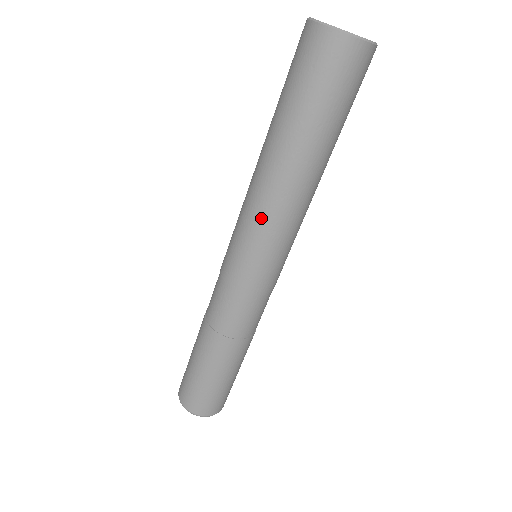
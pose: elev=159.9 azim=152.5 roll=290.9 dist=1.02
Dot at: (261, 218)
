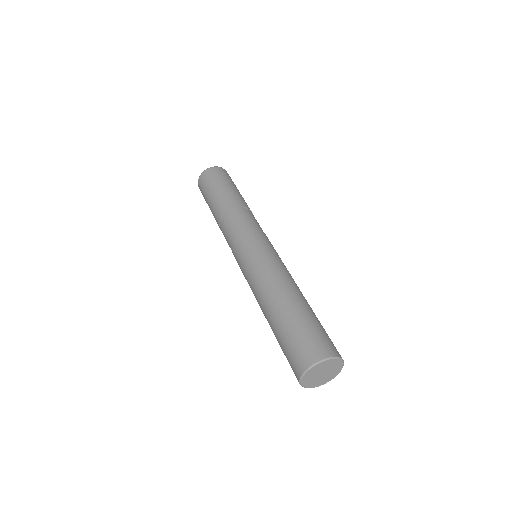
Dot at: (251, 288)
